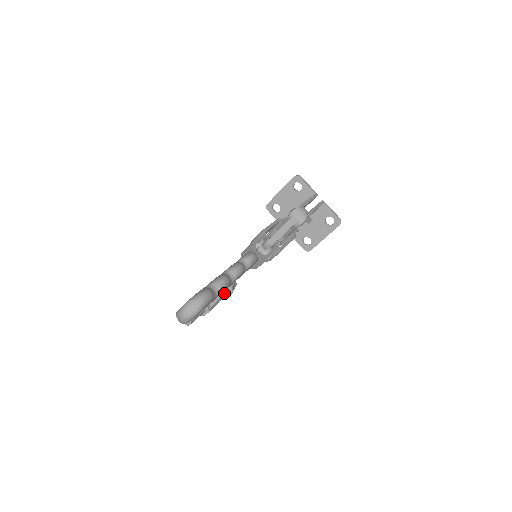
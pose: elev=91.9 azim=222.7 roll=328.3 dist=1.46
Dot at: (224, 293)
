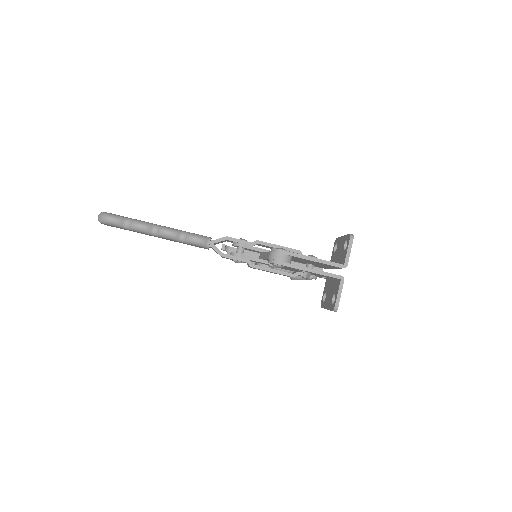
Dot at: (257, 264)
